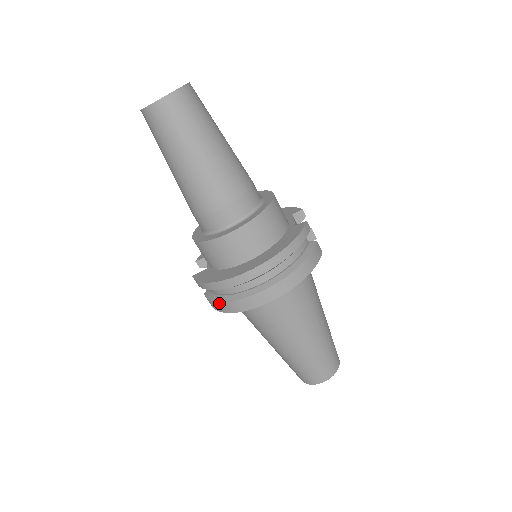
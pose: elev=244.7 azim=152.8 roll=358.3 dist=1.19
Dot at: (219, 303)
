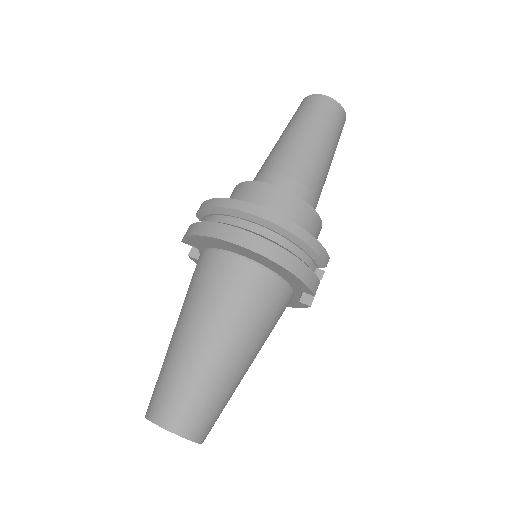
Dot at: (201, 223)
